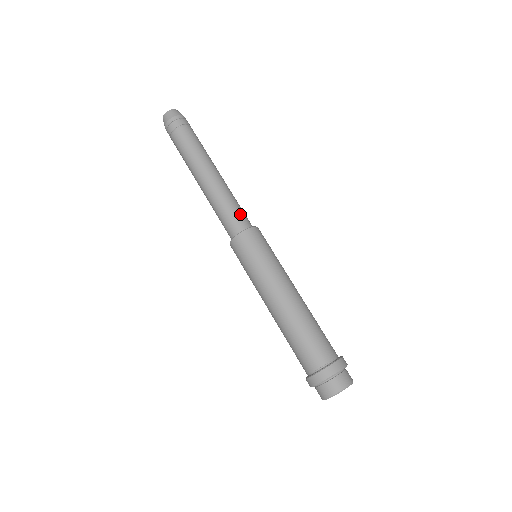
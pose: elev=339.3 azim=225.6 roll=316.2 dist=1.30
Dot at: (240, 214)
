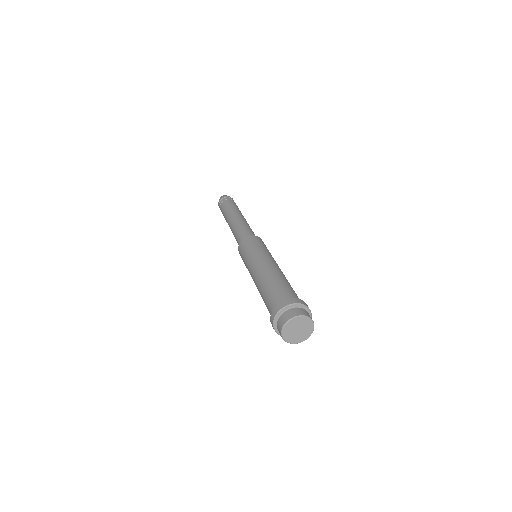
Dot at: (246, 232)
